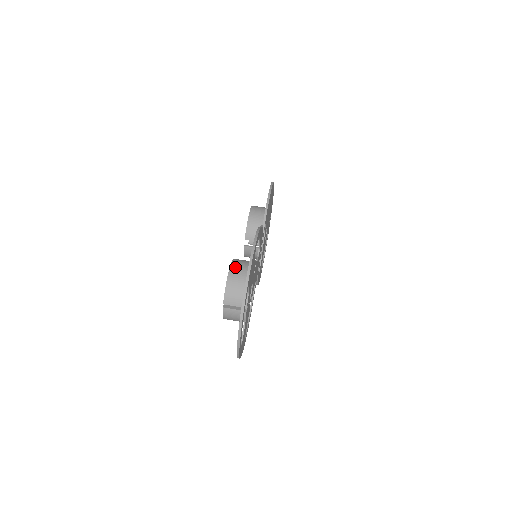
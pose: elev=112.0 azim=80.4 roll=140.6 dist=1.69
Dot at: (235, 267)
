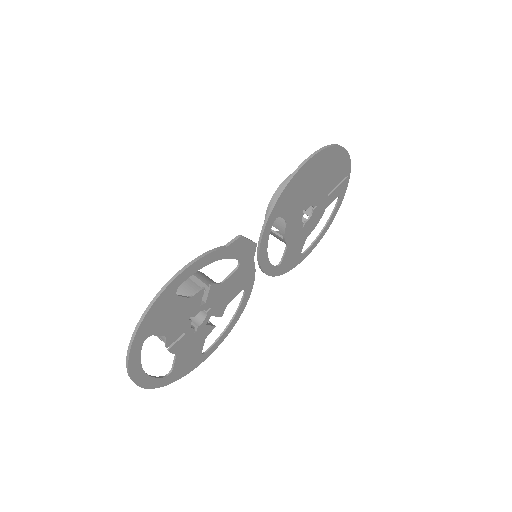
Dot at: occluded
